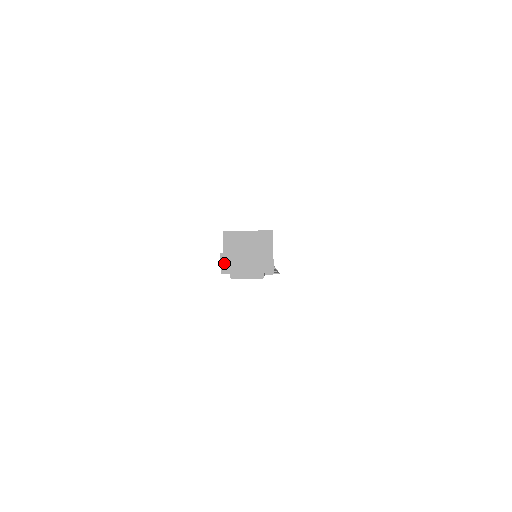
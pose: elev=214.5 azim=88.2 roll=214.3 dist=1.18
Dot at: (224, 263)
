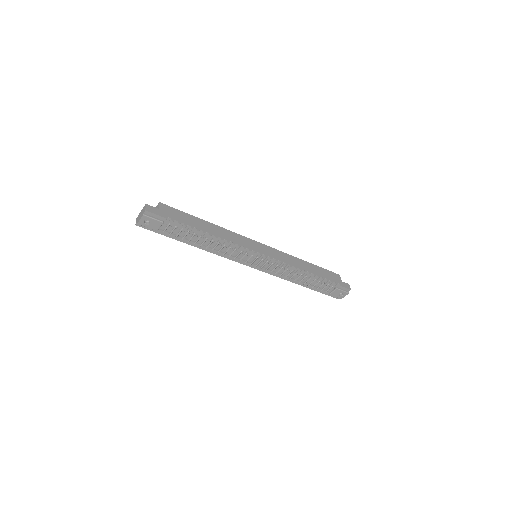
Dot at: (136, 221)
